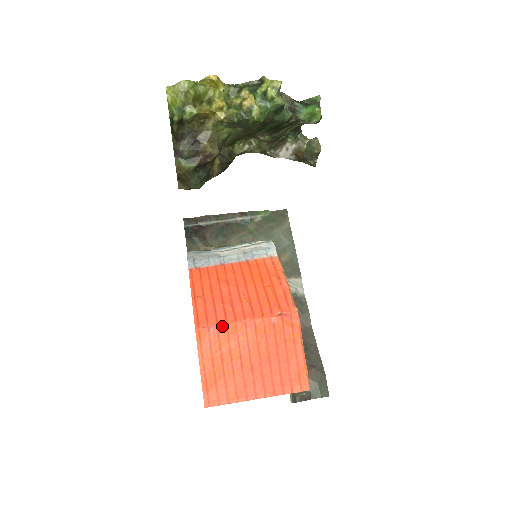
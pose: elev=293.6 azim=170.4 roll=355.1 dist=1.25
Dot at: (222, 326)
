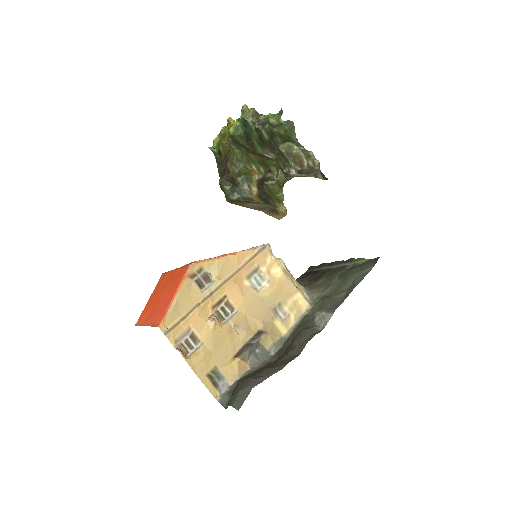
Dot at: (168, 273)
